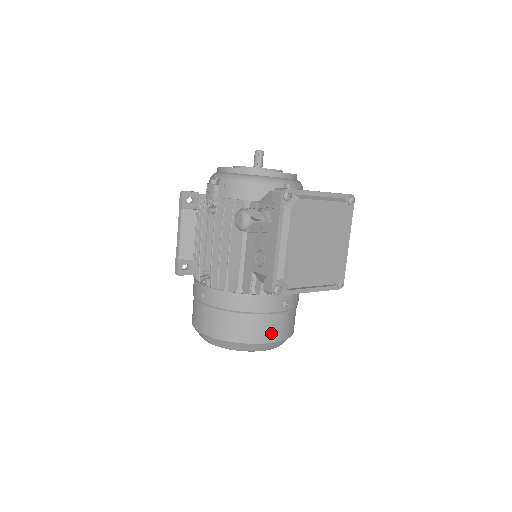
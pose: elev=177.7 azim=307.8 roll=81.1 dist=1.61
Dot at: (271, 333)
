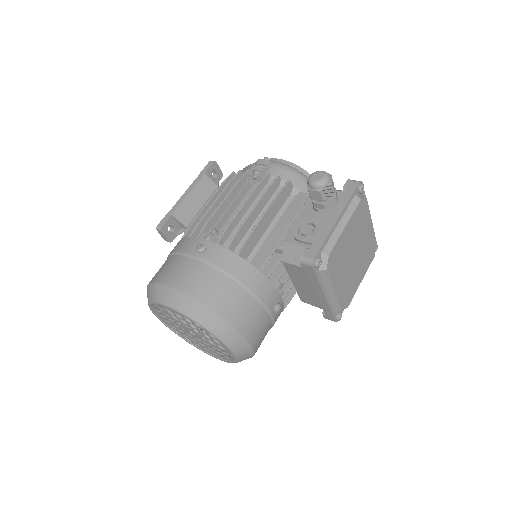
Dot at: (252, 329)
